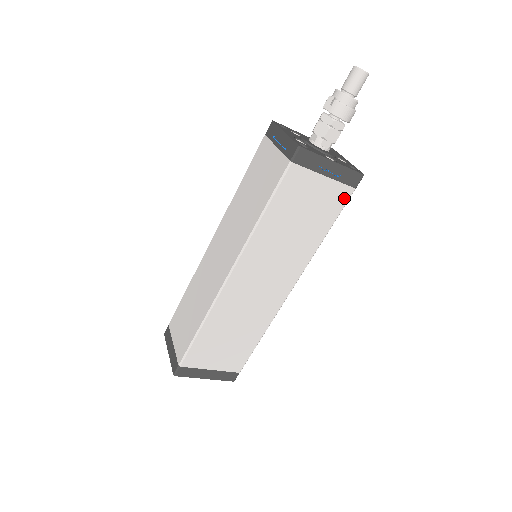
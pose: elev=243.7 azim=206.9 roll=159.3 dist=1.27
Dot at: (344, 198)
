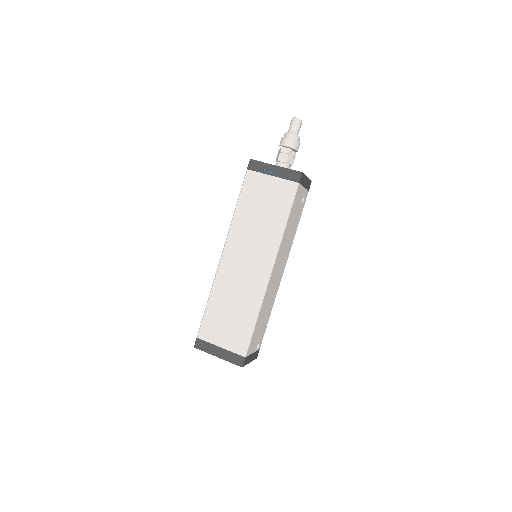
Dot at: (291, 191)
